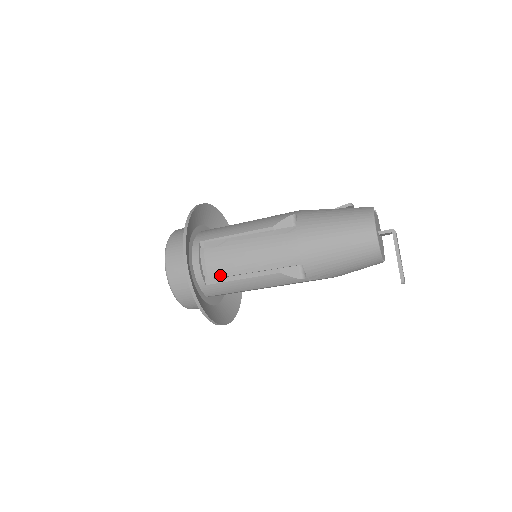
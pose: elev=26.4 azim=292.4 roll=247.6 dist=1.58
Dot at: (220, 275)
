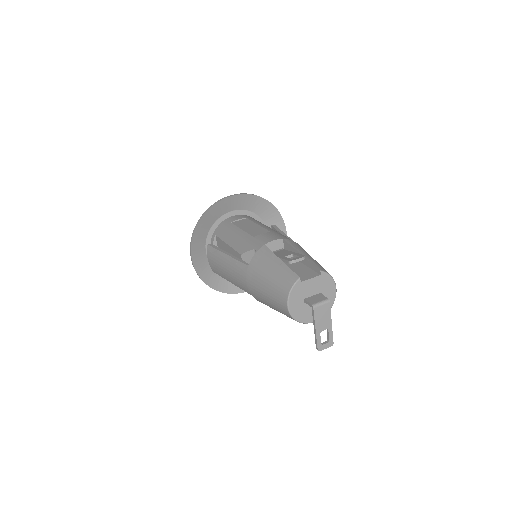
Dot at: (217, 273)
